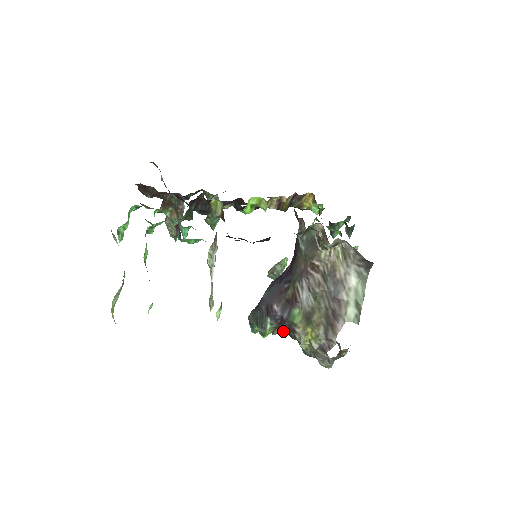
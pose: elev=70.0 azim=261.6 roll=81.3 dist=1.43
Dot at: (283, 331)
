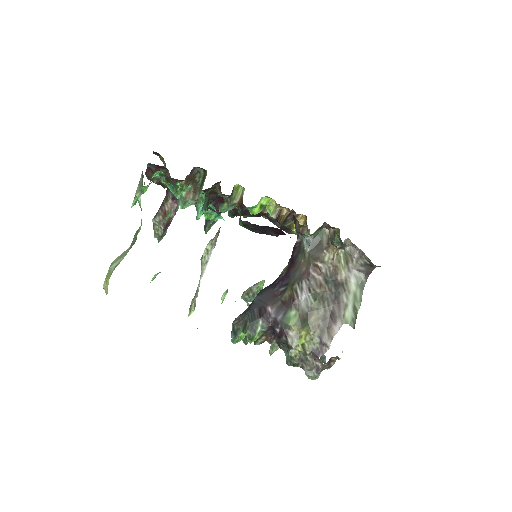
Dot at: (269, 339)
